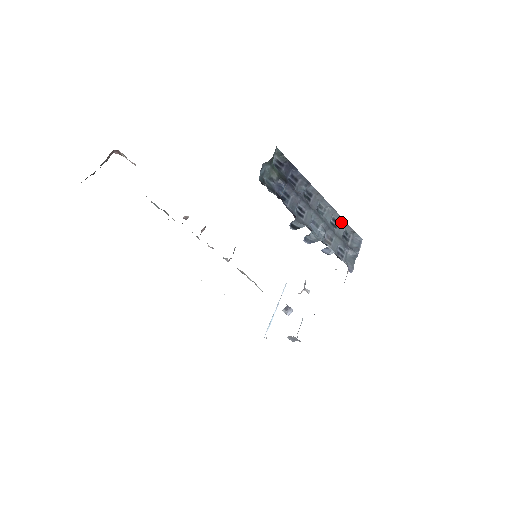
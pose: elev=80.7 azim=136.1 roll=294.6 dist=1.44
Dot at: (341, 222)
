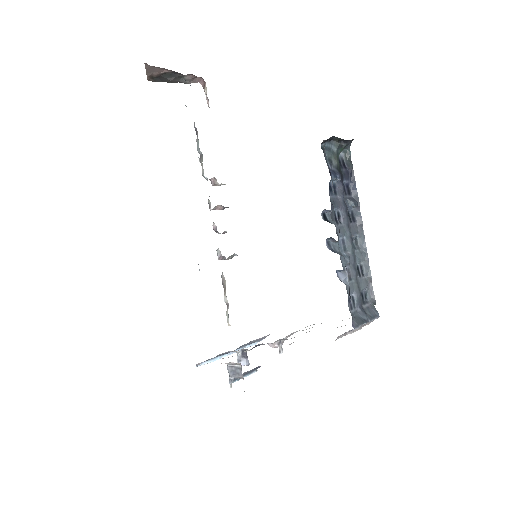
Dot at: (367, 278)
